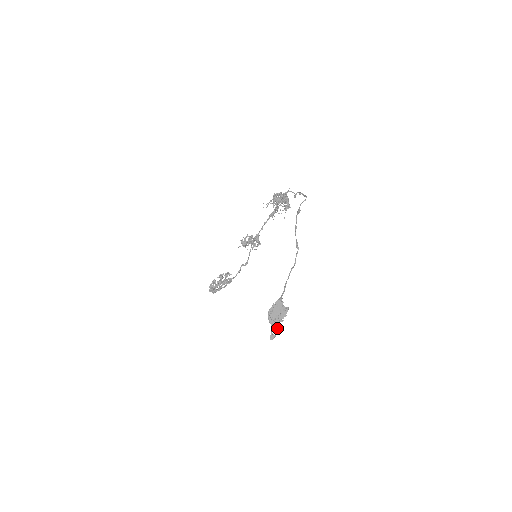
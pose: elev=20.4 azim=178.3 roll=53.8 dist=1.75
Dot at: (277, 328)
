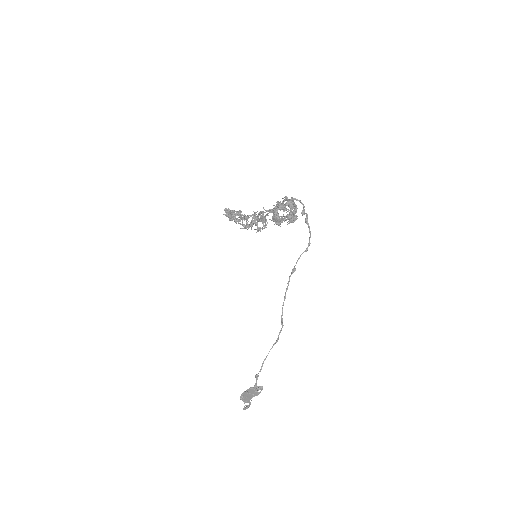
Dot at: (249, 404)
